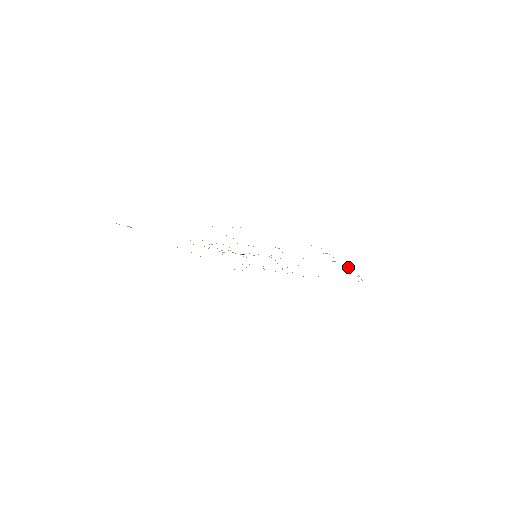
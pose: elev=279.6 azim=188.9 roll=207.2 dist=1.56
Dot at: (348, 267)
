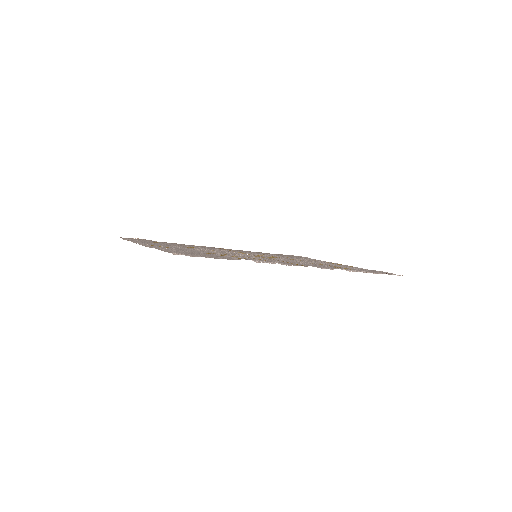
Dot at: occluded
